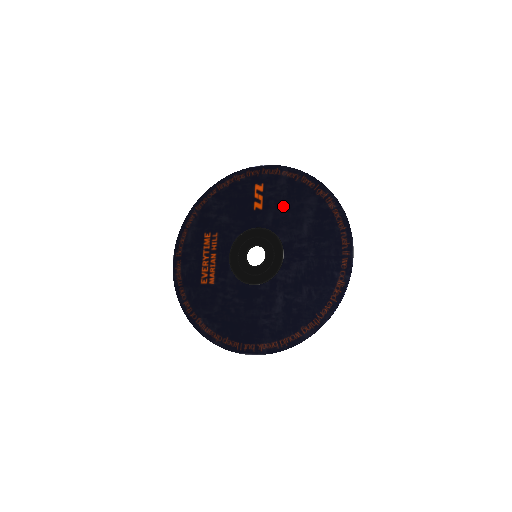
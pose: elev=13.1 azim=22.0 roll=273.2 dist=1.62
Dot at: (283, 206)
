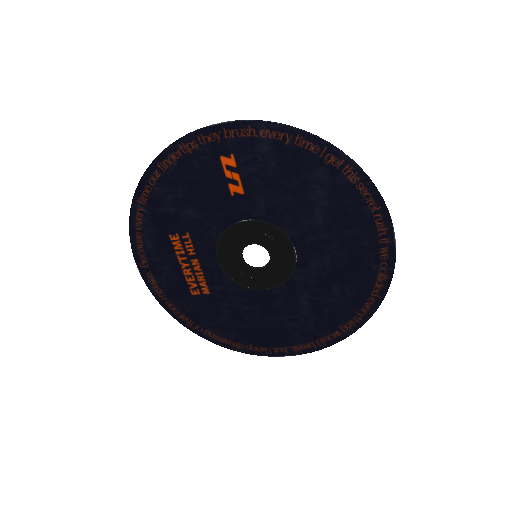
Dot at: (276, 186)
